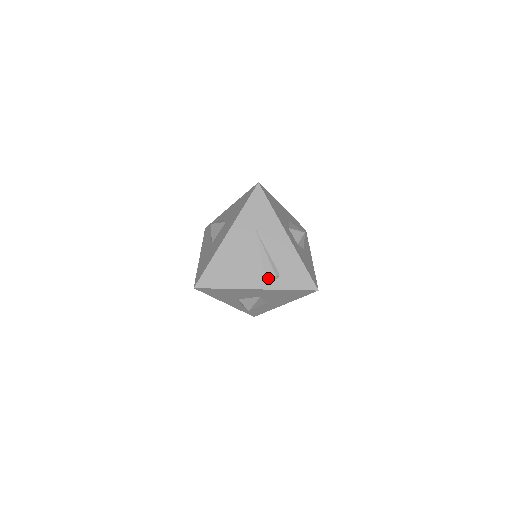
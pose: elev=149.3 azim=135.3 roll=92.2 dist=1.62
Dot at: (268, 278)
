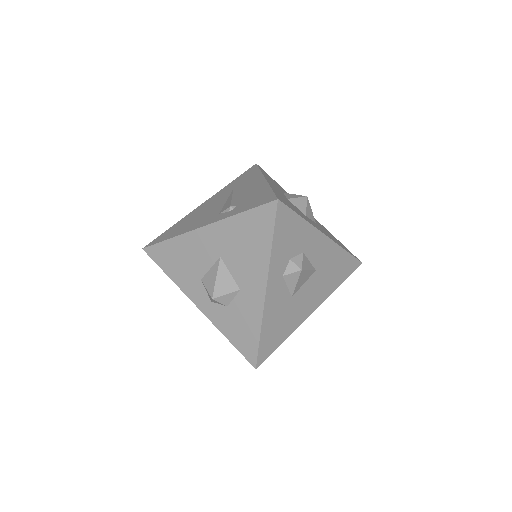
Dot at: (222, 214)
